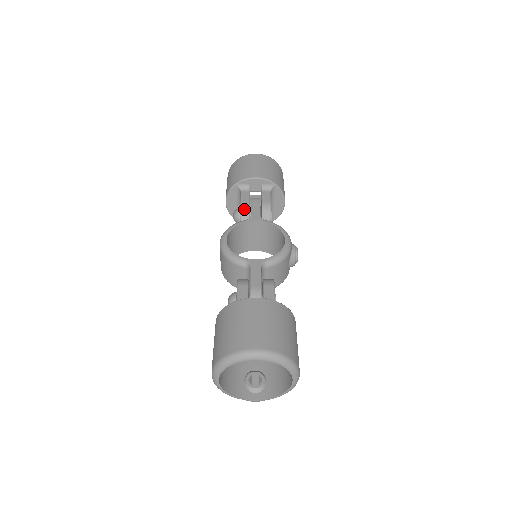
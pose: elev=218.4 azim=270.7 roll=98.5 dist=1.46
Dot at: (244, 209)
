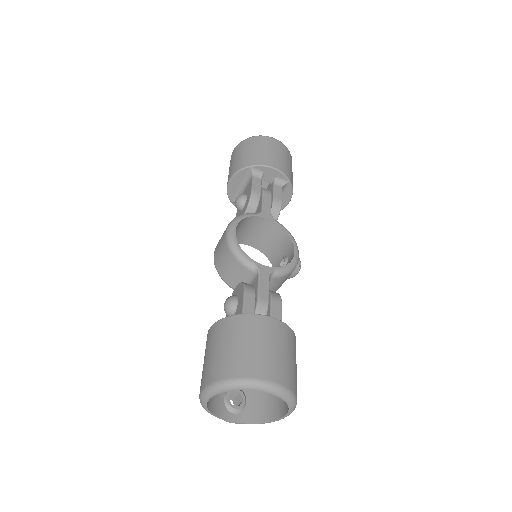
Dot at: (254, 199)
